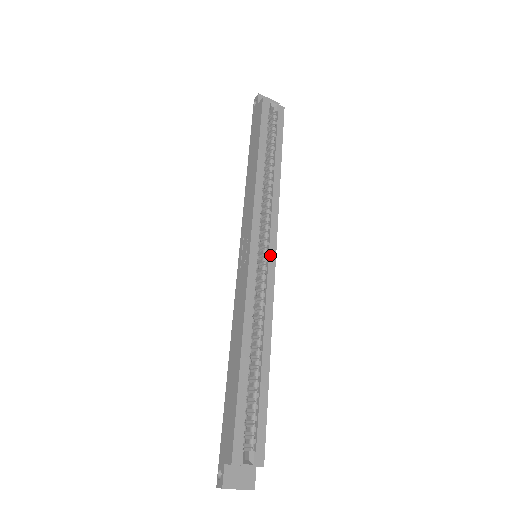
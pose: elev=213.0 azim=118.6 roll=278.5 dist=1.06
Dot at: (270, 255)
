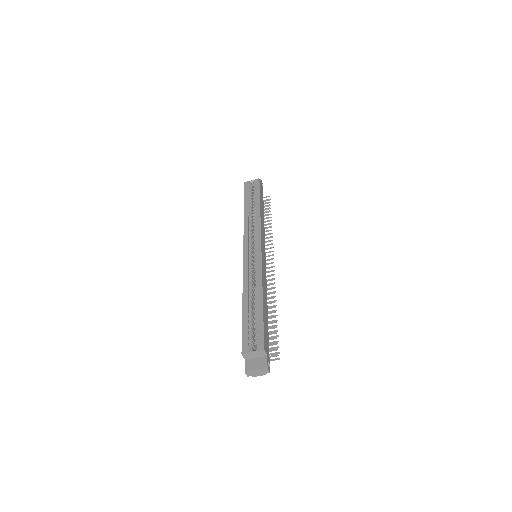
Dot at: (257, 249)
